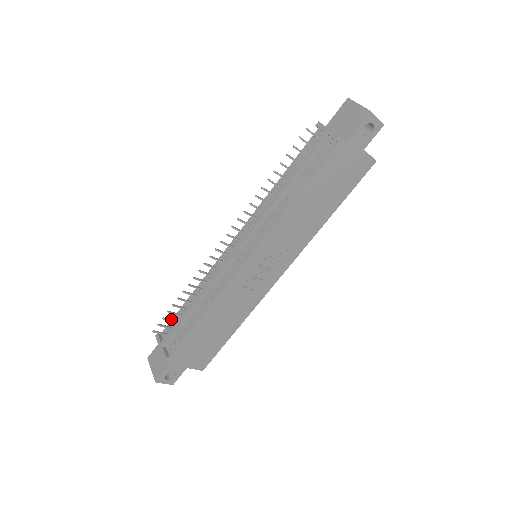
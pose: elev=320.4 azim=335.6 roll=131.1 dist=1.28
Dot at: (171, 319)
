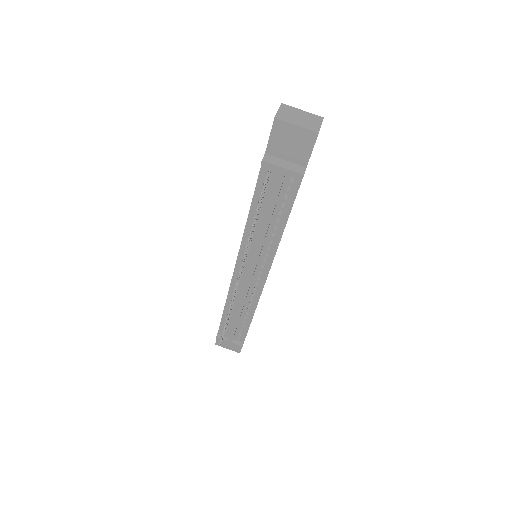
Dot at: occluded
